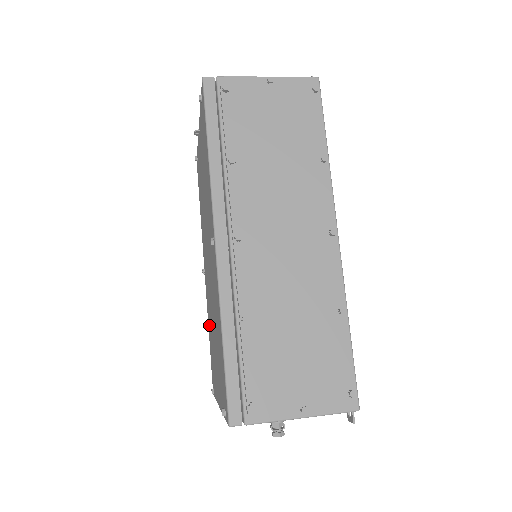
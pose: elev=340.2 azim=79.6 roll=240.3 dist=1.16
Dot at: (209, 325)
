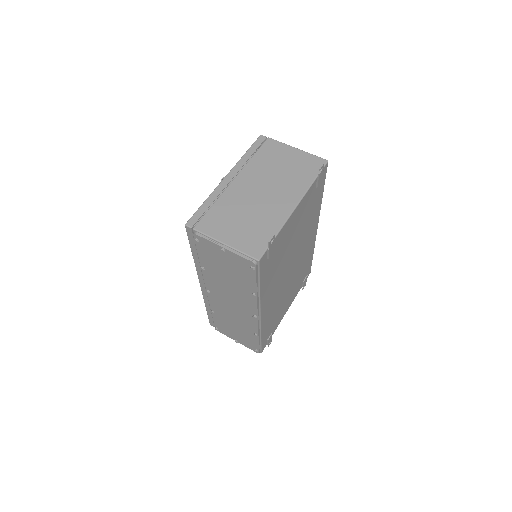
Dot at: occluded
